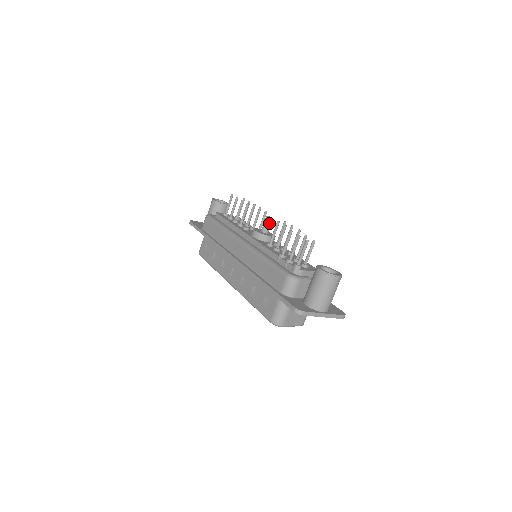
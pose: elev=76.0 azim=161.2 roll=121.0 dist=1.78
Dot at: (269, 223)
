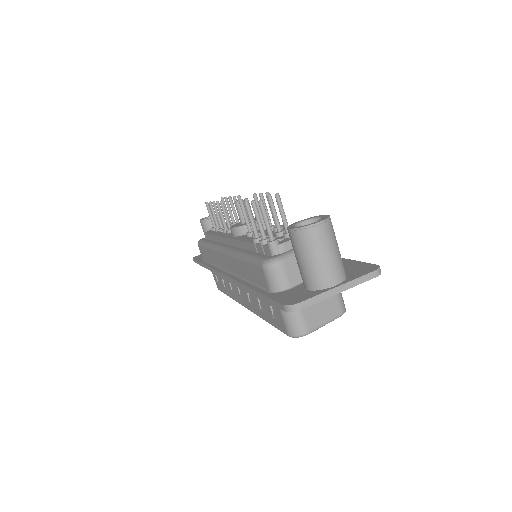
Dot at: occluded
